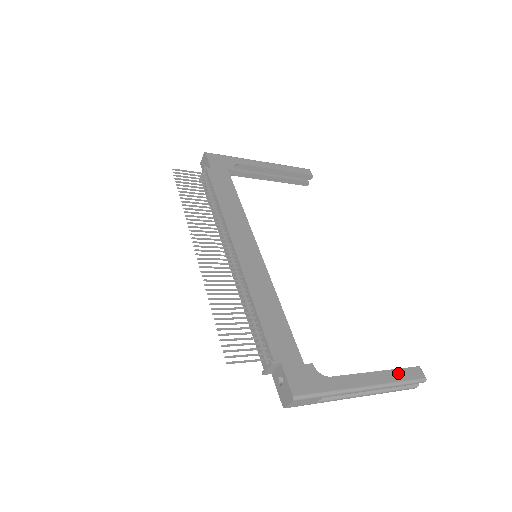
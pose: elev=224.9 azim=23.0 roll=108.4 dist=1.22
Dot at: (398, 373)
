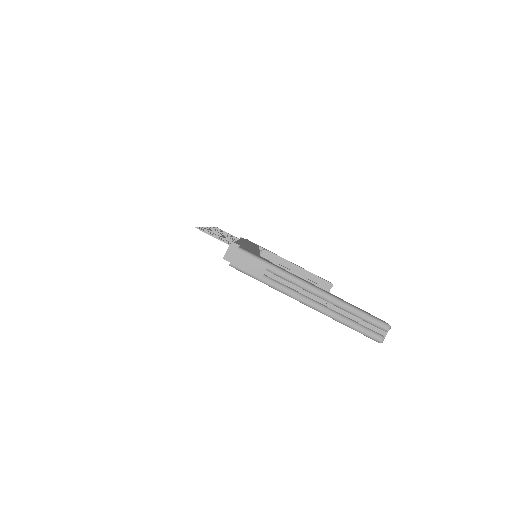
Dot at: (356, 307)
